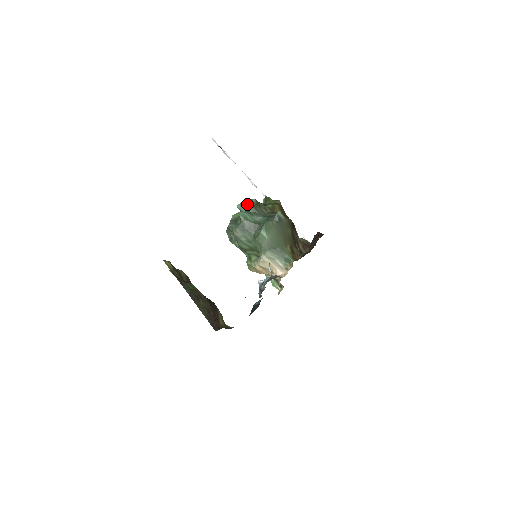
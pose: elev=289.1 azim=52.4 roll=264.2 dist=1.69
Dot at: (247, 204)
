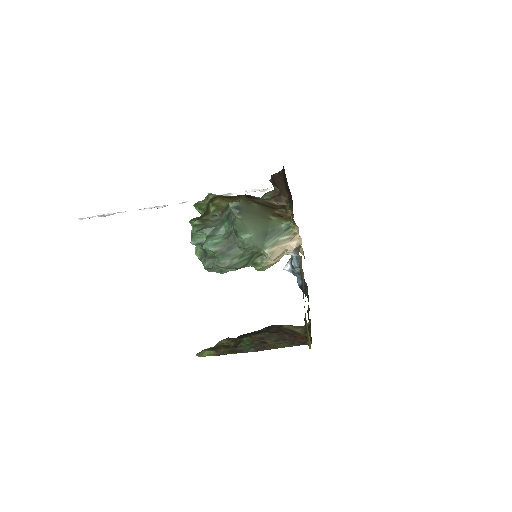
Dot at: (197, 233)
